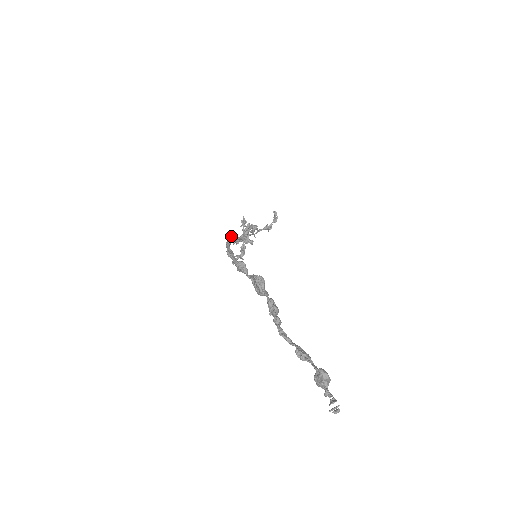
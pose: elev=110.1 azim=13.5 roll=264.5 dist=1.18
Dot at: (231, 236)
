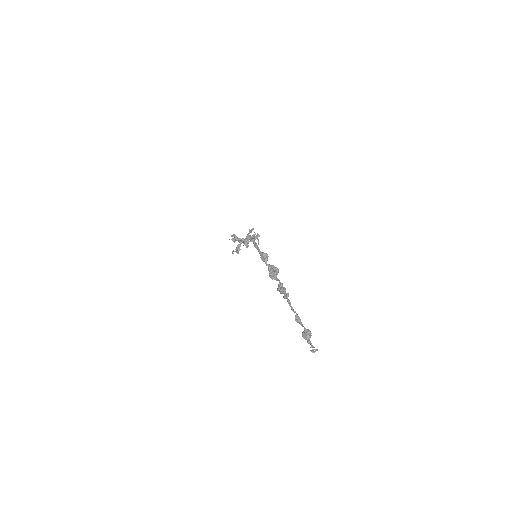
Dot at: (253, 236)
